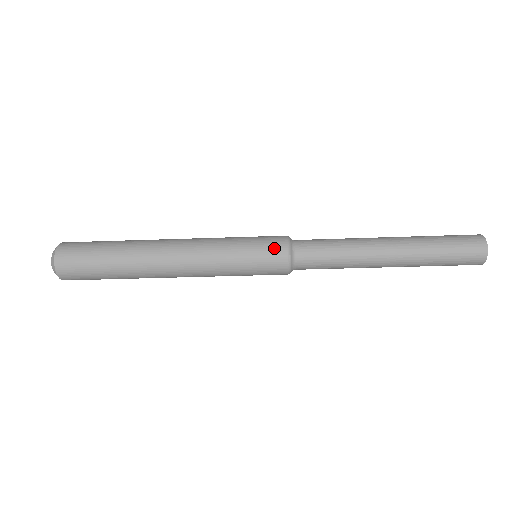
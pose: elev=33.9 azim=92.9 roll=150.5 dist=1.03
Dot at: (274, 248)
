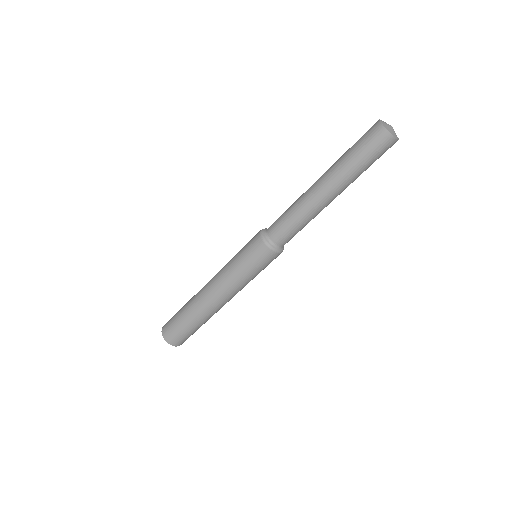
Dot at: (253, 241)
